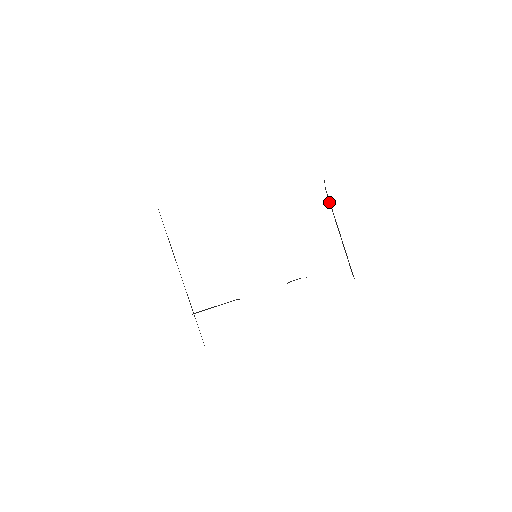
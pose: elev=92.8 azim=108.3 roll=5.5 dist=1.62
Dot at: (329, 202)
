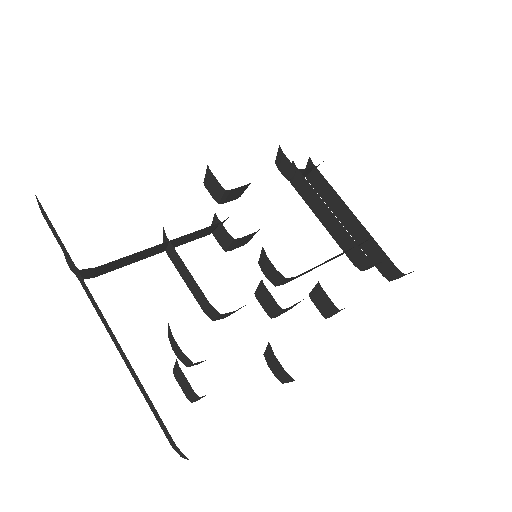
Dot at: (318, 192)
